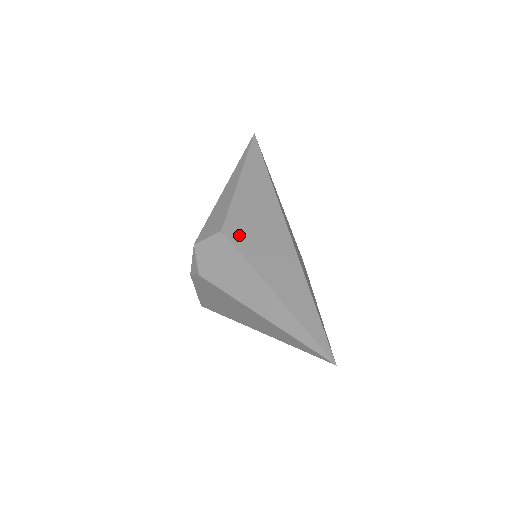
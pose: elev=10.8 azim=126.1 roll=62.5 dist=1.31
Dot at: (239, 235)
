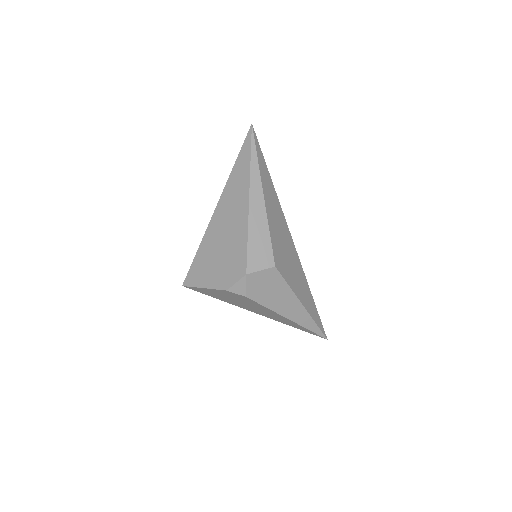
Dot at: (282, 265)
